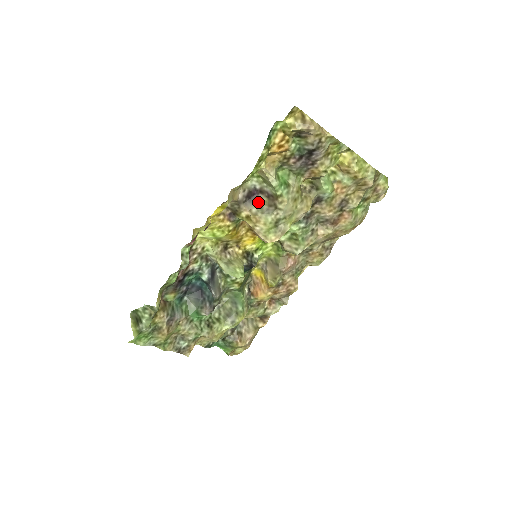
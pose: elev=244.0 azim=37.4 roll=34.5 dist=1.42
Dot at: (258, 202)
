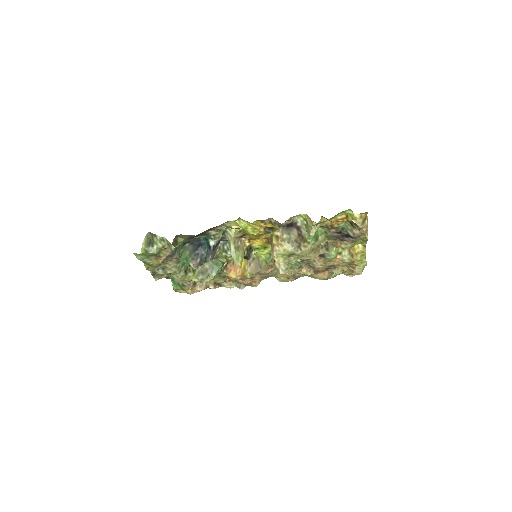
Dot at: (290, 232)
